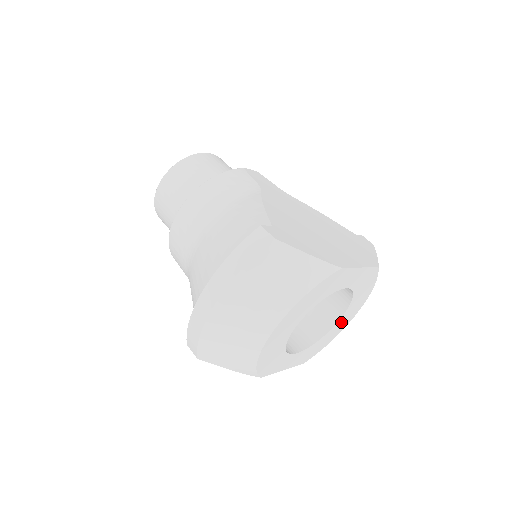
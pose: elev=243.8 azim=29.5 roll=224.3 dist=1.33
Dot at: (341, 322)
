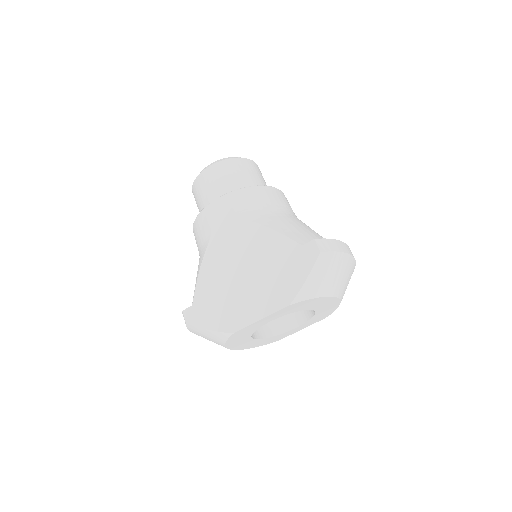
Dot at: (323, 307)
